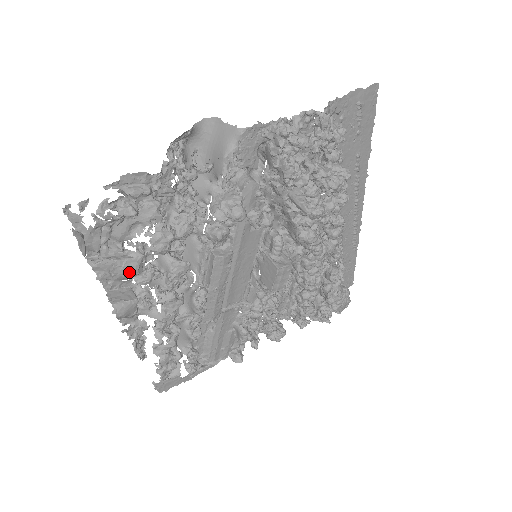
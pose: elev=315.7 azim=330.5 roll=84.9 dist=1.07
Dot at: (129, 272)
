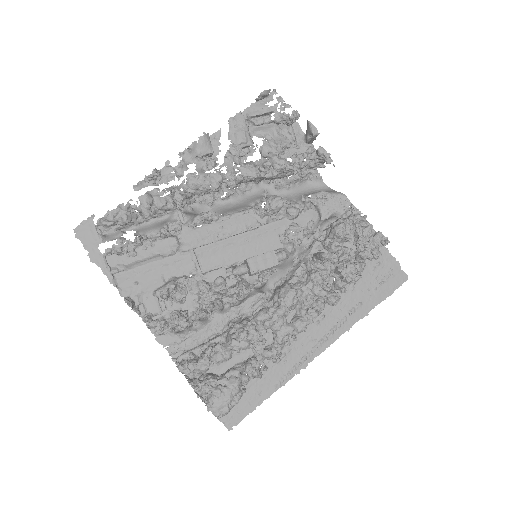
Dot at: (240, 136)
